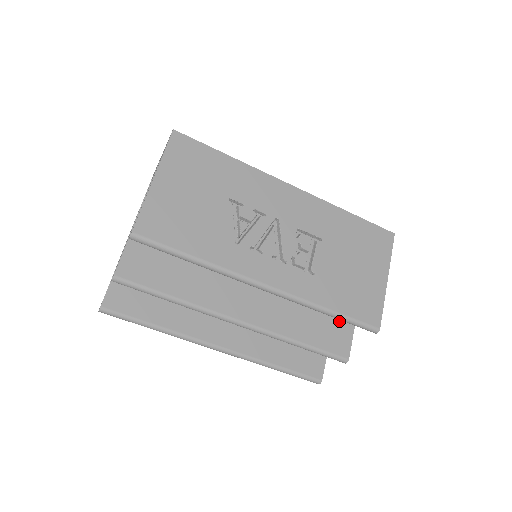
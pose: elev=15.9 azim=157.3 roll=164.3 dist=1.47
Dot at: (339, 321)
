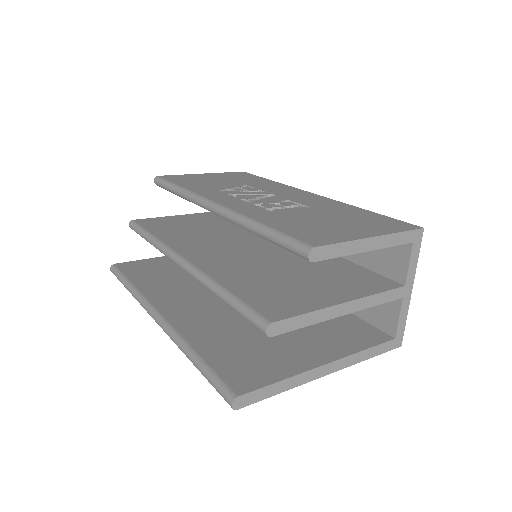
Dot at: (297, 299)
